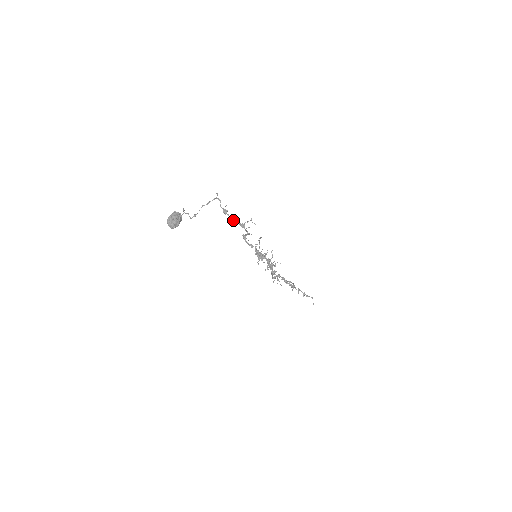
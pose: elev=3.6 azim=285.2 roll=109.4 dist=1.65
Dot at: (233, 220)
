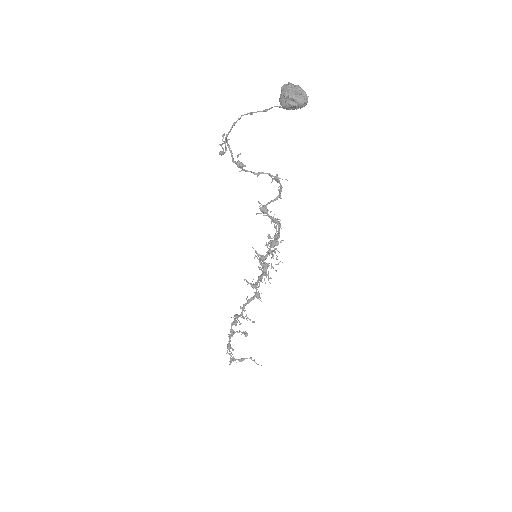
Dot at: (258, 174)
